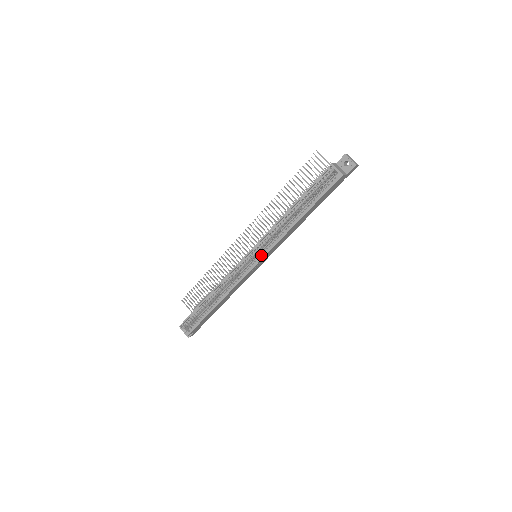
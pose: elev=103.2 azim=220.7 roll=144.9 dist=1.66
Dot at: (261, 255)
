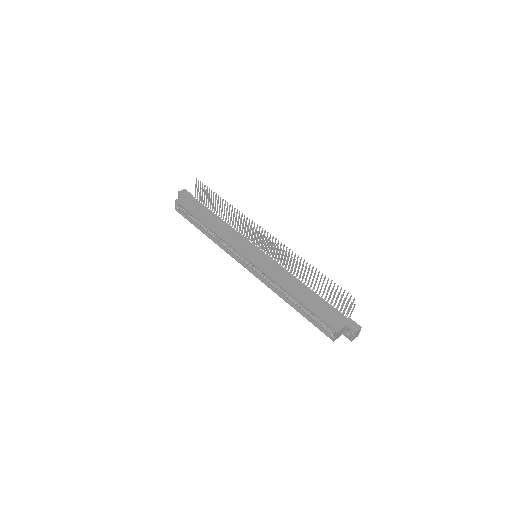
Dot at: (254, 271)
